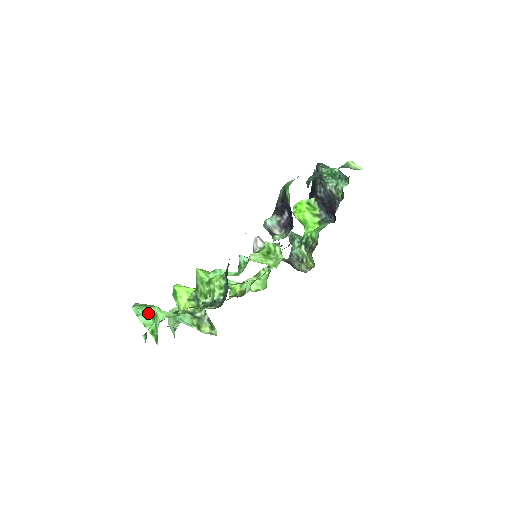
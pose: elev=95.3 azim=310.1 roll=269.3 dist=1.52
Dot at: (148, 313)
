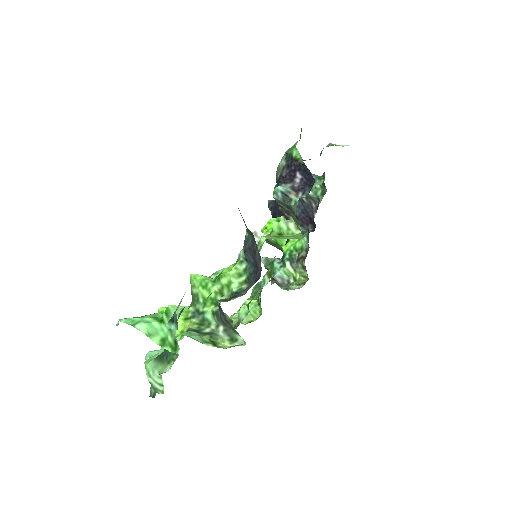
Dot at: (150, 317)
